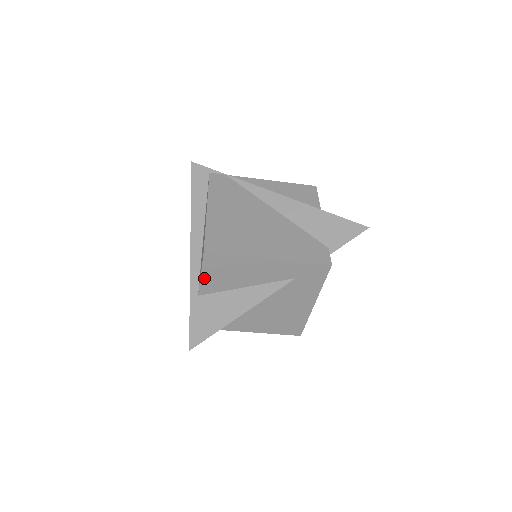
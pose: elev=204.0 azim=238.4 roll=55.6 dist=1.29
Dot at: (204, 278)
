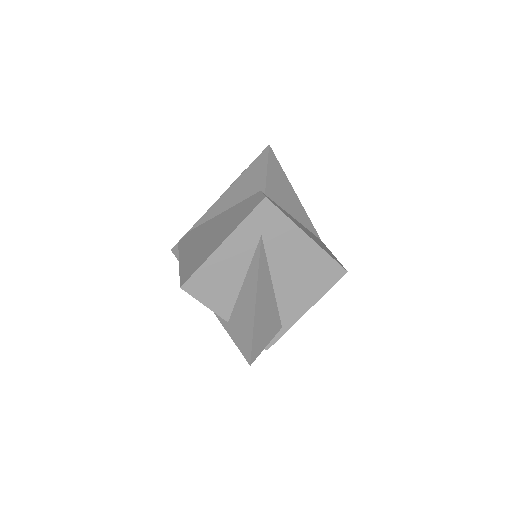
Dot at: (210, 305)
